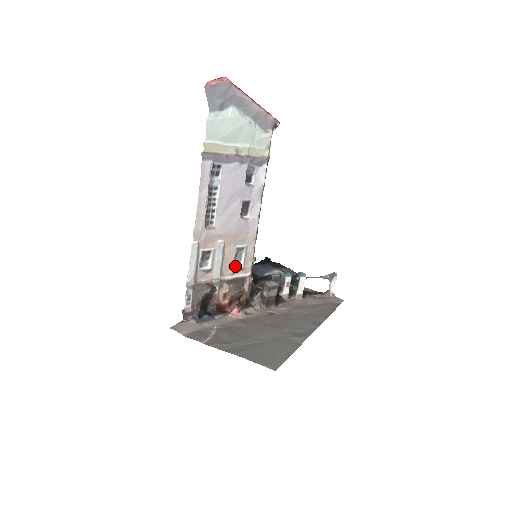
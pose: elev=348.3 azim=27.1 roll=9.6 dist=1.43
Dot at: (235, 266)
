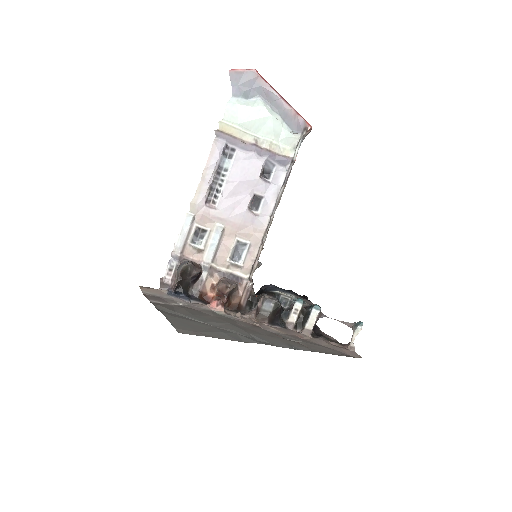
Dot at: (233, 260)
